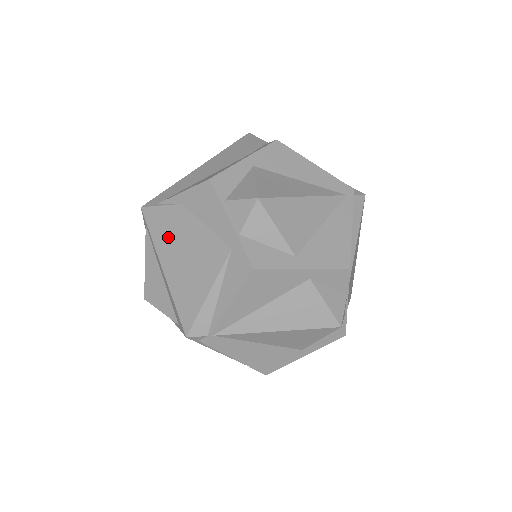
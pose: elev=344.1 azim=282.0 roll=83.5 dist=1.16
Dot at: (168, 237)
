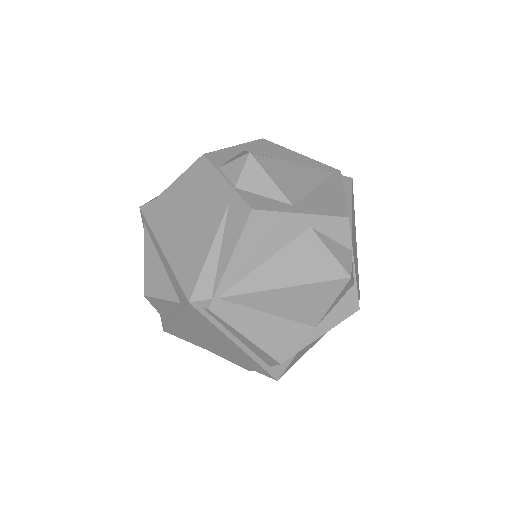
Dot at: (166, 220)
